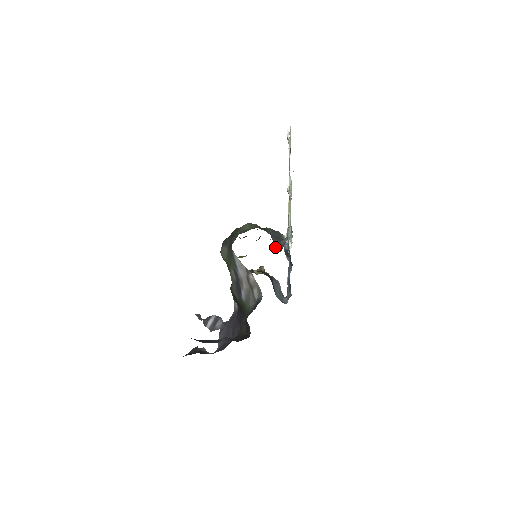
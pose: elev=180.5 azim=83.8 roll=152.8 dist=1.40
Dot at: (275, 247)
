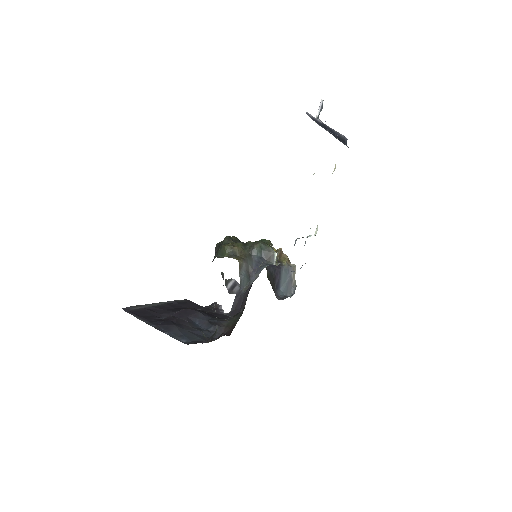
Dot at: (240, 286)
